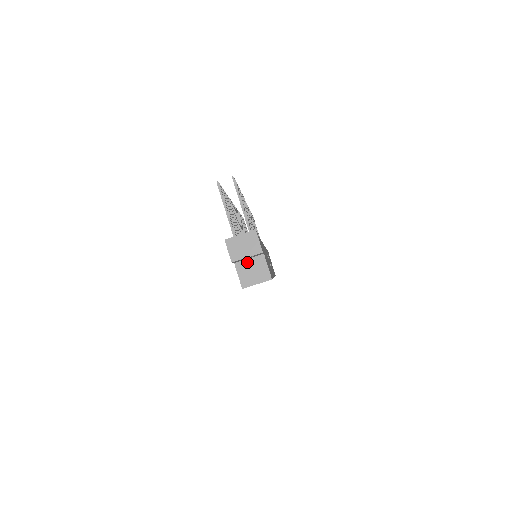
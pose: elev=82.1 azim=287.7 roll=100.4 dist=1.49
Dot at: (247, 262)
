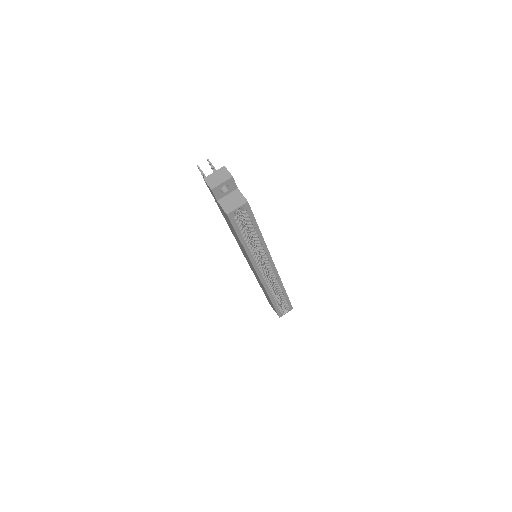
Dot at: (227, 197)
